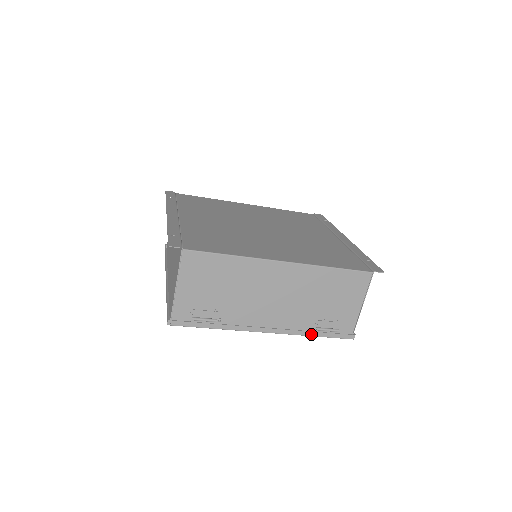
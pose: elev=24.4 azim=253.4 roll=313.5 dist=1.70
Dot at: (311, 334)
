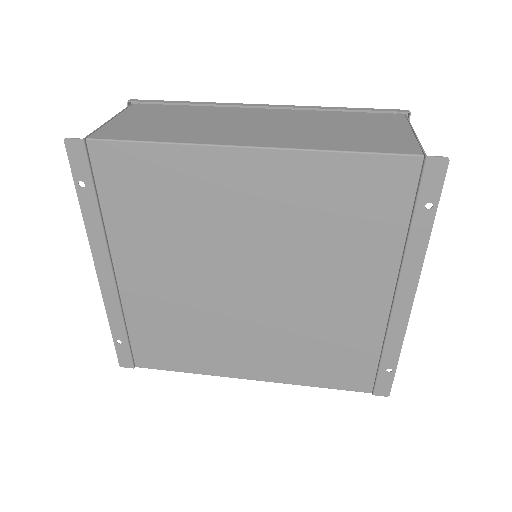
Dot at: occluded
